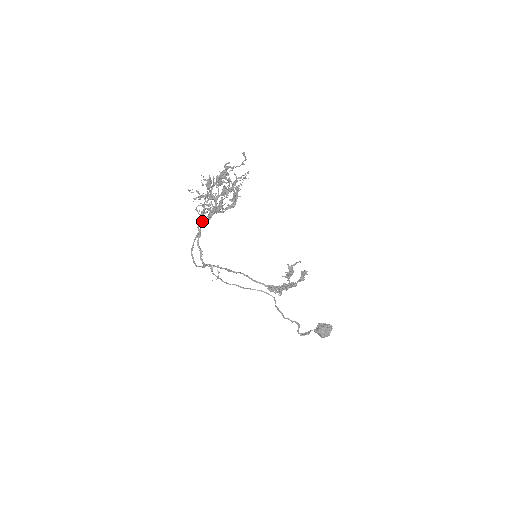
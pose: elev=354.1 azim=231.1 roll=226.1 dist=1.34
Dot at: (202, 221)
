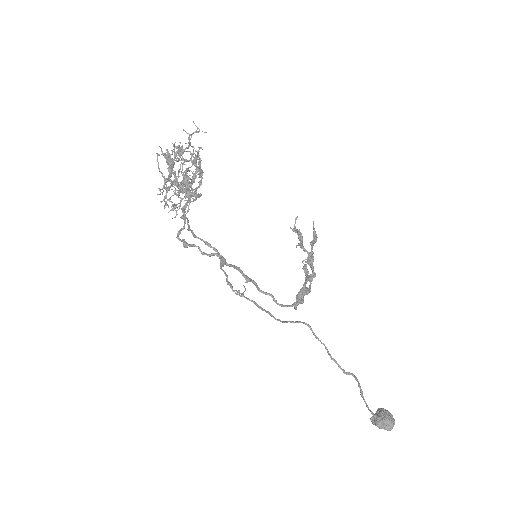
Dot at: occluded
